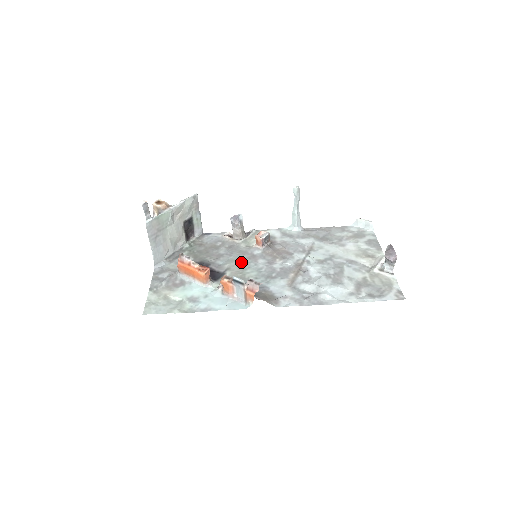
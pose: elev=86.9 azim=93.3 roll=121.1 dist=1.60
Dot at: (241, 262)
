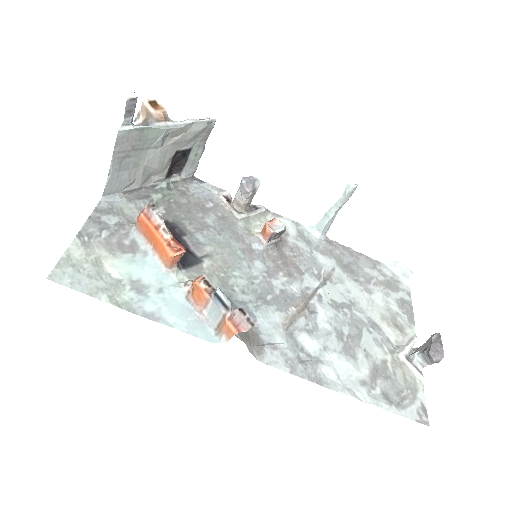
Dot at: (231, 252)
